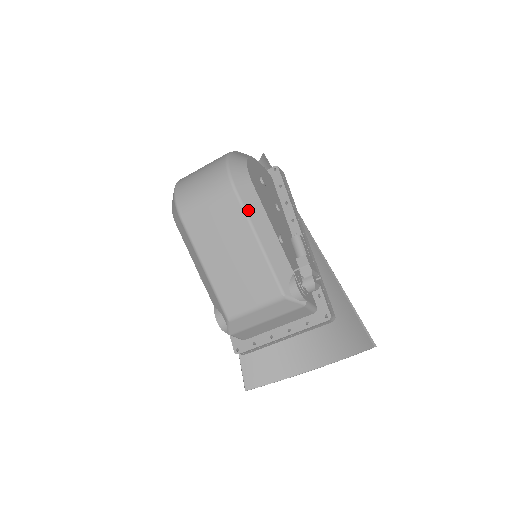
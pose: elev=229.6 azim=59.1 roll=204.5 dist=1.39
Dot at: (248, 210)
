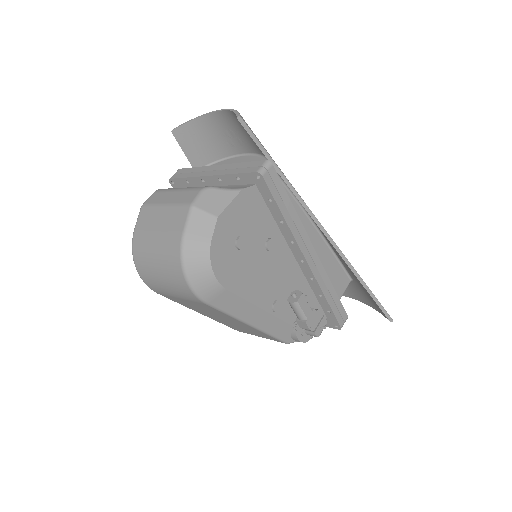
Dot at: (228, 311)
